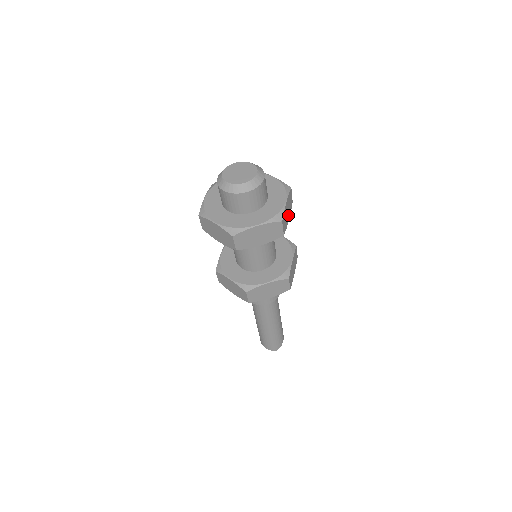
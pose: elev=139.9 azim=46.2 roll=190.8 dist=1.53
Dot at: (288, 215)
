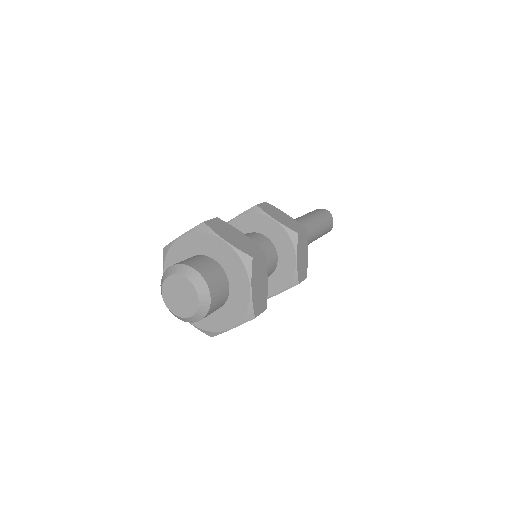
Dot at: (263, 280)
